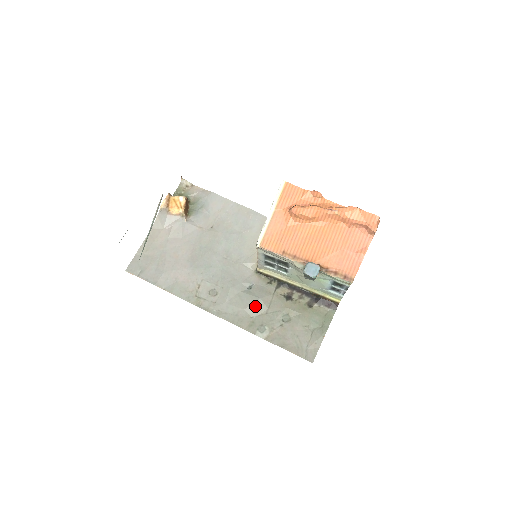
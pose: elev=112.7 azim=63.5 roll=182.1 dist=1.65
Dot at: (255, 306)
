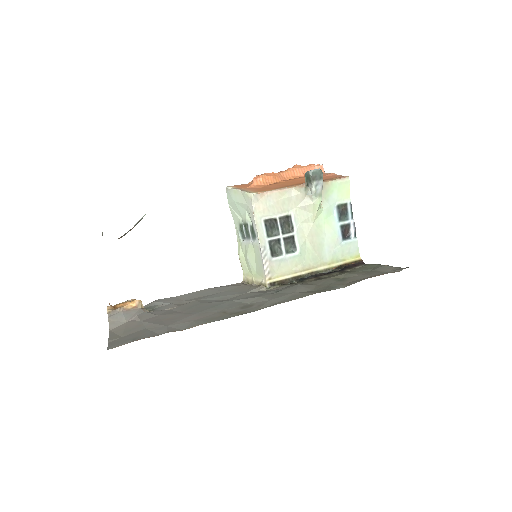
Dot at: (302, 288)
